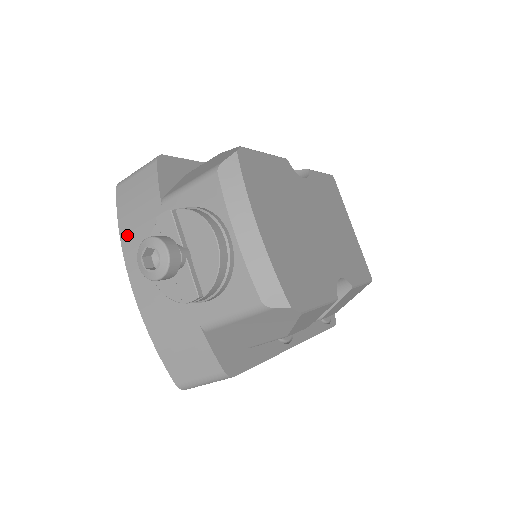
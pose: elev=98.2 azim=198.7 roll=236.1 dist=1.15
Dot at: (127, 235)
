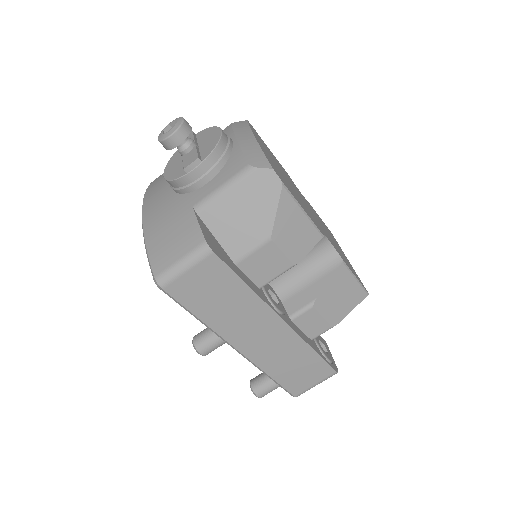
Dot at: (152, 188)
